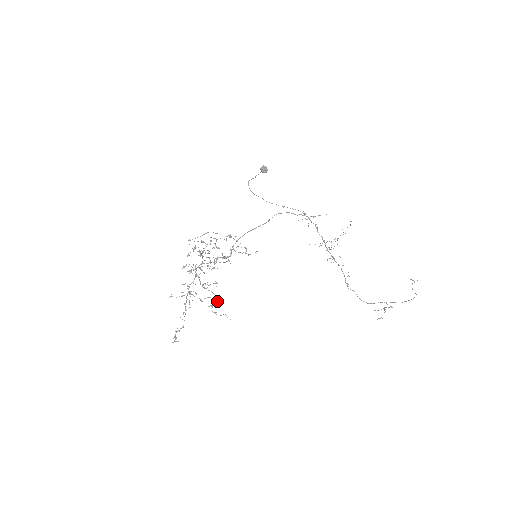
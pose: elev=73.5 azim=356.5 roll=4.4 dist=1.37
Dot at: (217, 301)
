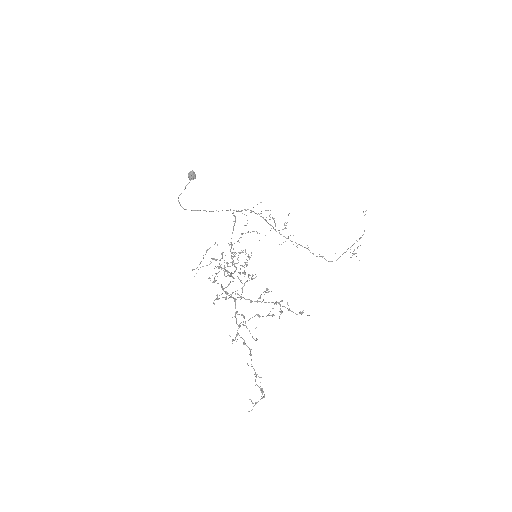
Dot at: (280, 309)
